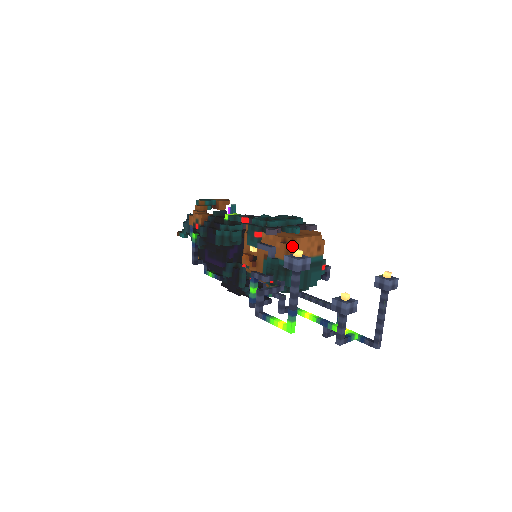
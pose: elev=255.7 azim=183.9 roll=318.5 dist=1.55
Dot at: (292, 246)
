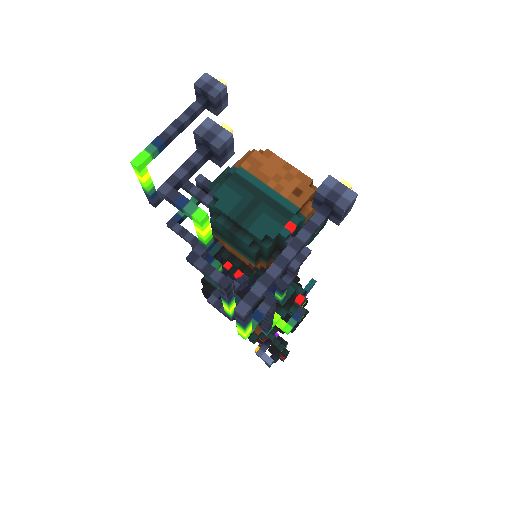
Dot at: (254, 152)
